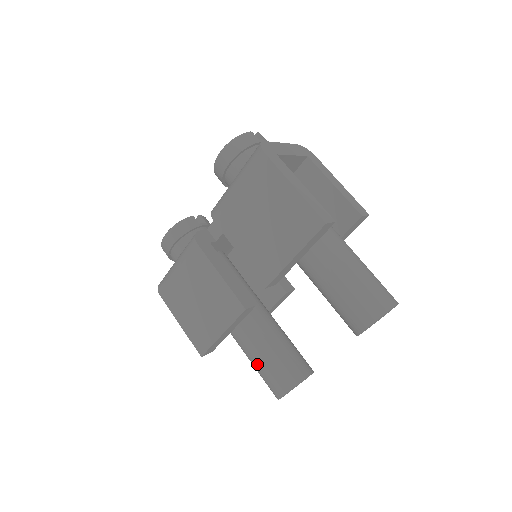
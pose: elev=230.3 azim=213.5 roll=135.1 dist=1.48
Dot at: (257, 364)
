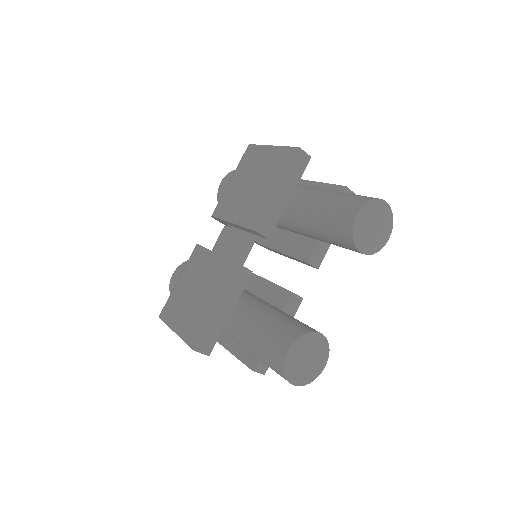
Dot at: (257, 338)
